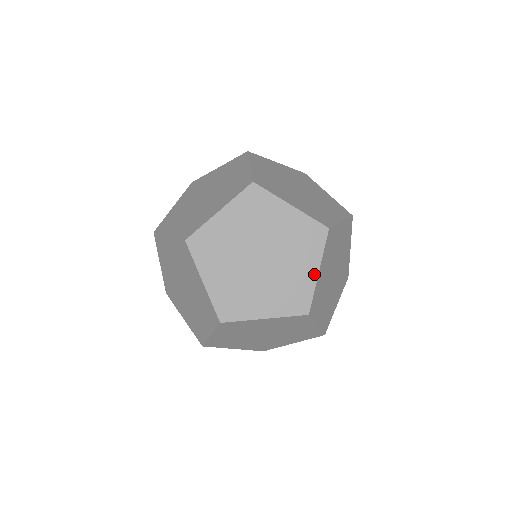
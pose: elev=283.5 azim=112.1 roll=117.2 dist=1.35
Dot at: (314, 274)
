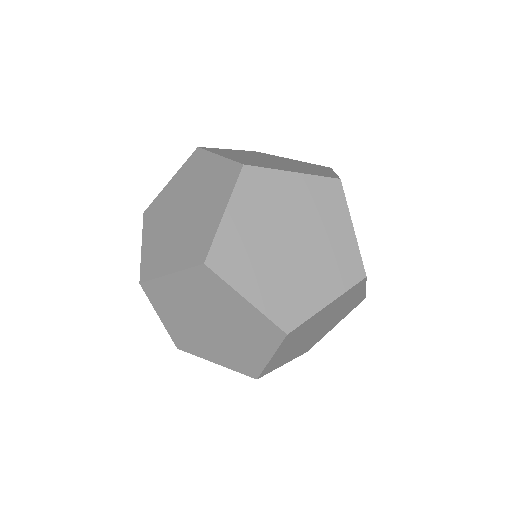
Dot at: (350, 233)
